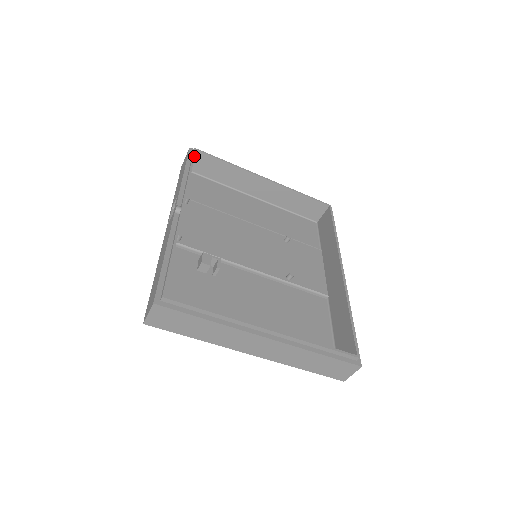
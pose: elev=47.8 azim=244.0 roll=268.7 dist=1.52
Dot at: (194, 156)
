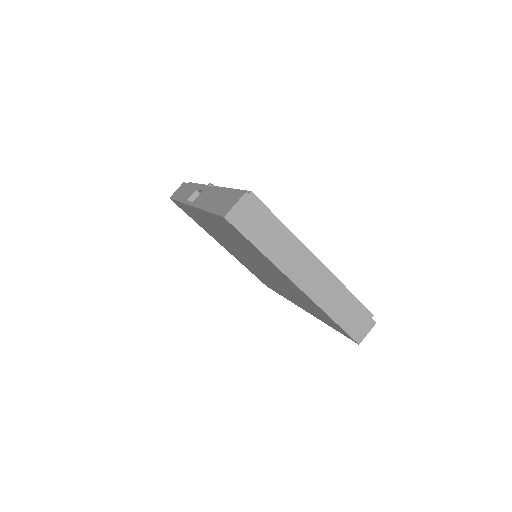
Dot at: occluded
